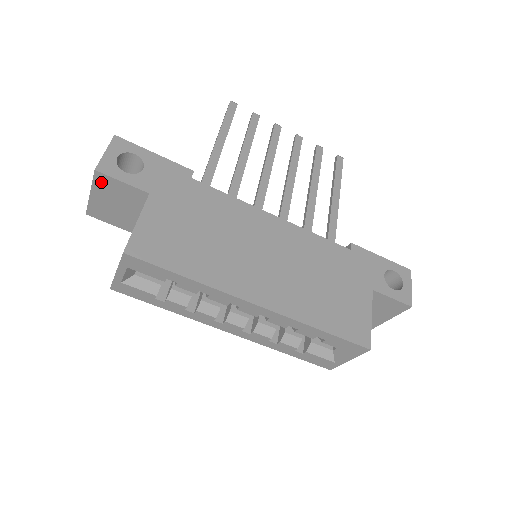
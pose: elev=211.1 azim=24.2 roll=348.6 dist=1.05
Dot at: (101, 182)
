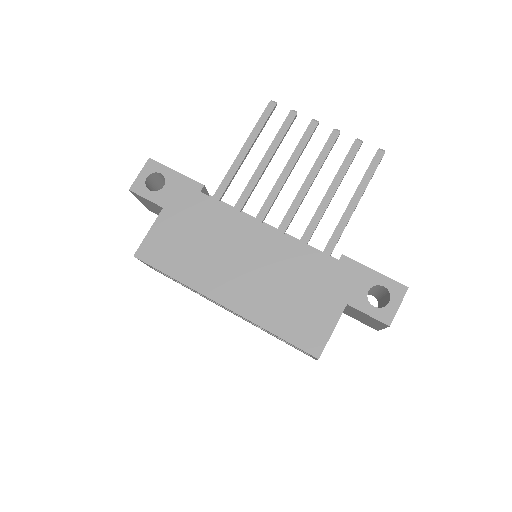
Dot at: (137, 196)
